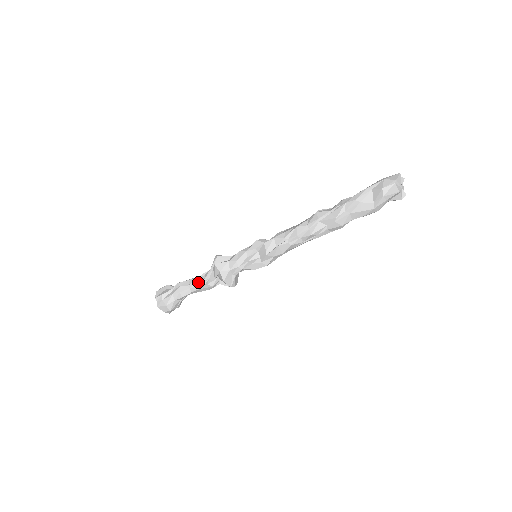
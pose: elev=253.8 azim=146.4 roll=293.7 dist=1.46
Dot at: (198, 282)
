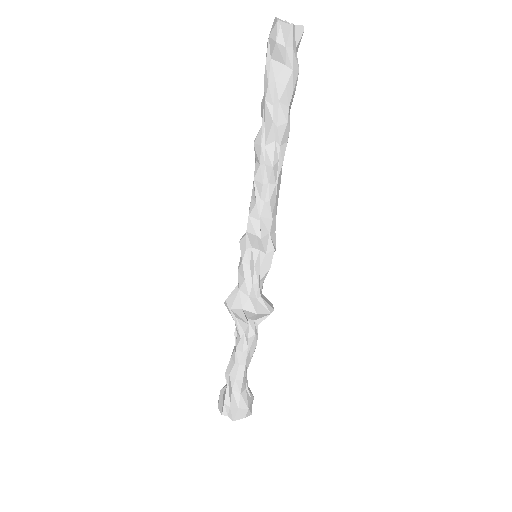
Dot at: (239, 348)
